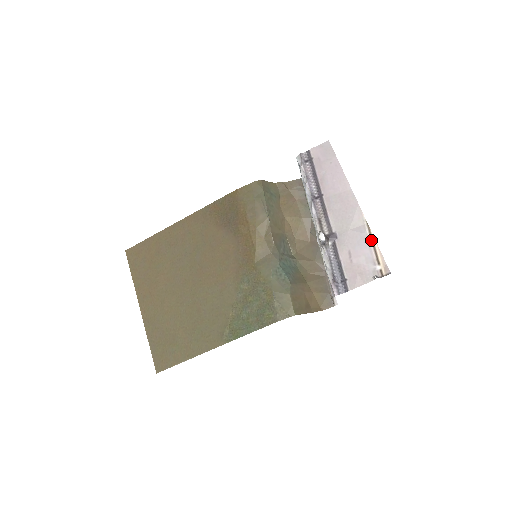
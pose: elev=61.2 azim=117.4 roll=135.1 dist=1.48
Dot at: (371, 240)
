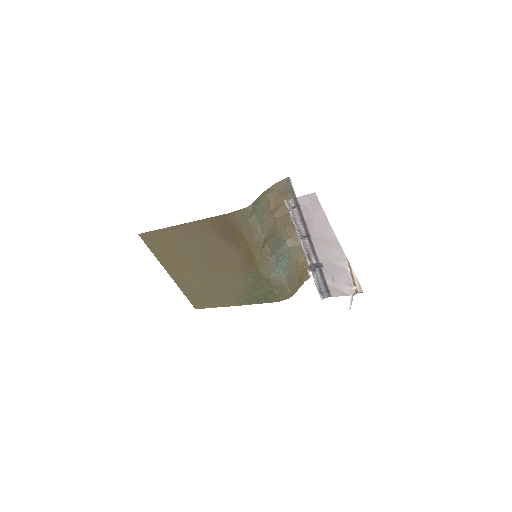
Dot at: (350, 272)
